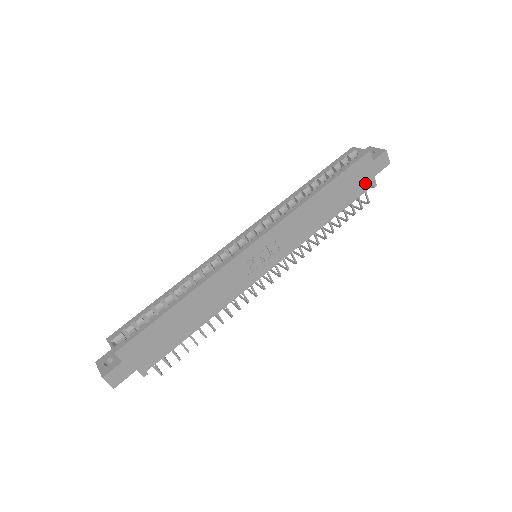
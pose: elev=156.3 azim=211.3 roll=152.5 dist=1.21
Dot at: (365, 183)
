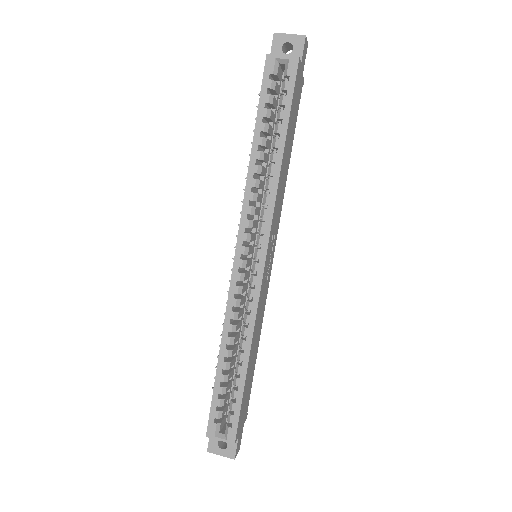
Dot at: (299, 91)
